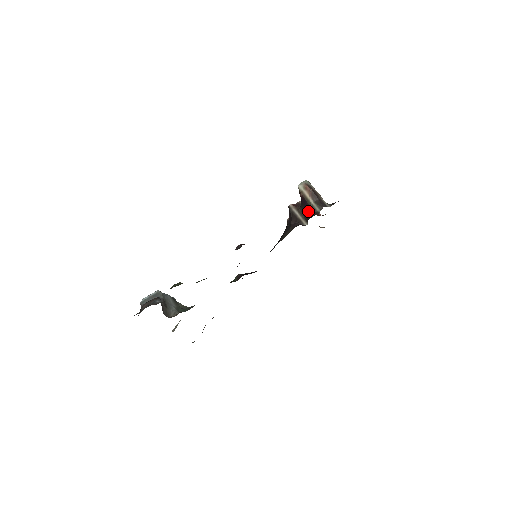
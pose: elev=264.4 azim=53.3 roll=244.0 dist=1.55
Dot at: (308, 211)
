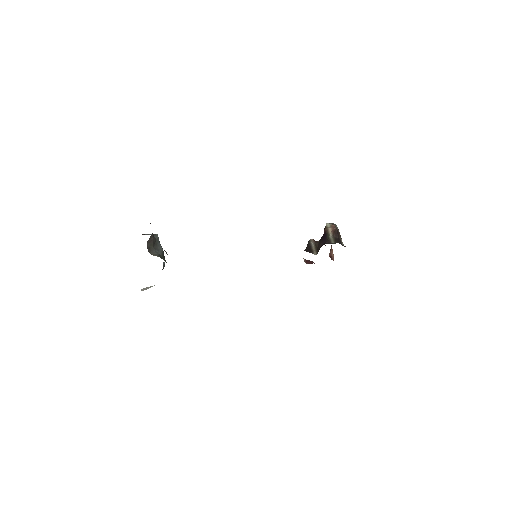
Dot at: (323, 243)
